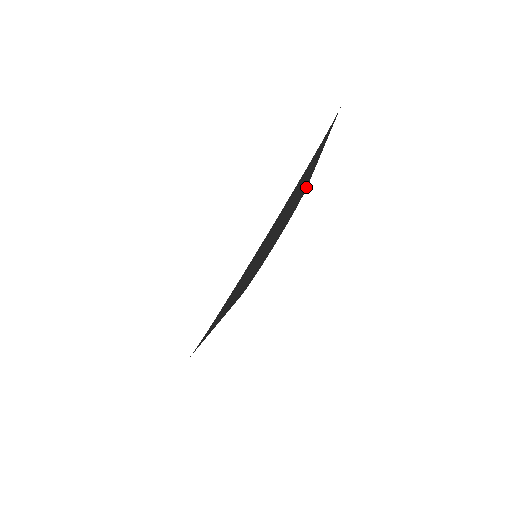
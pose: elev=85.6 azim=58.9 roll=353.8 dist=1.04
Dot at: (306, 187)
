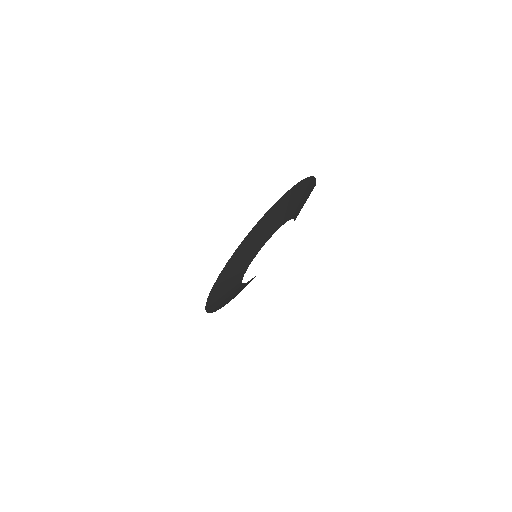
Dot at: (288, 218)
